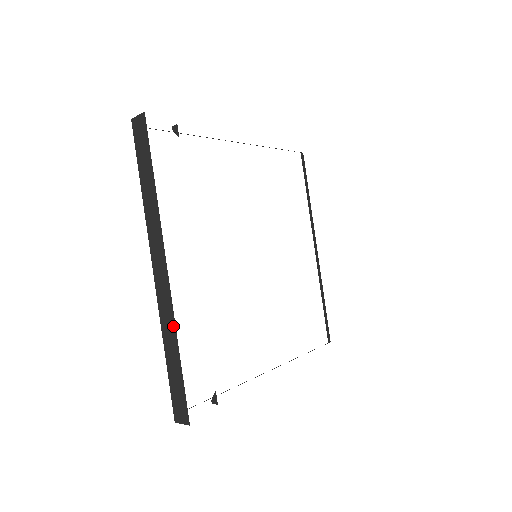
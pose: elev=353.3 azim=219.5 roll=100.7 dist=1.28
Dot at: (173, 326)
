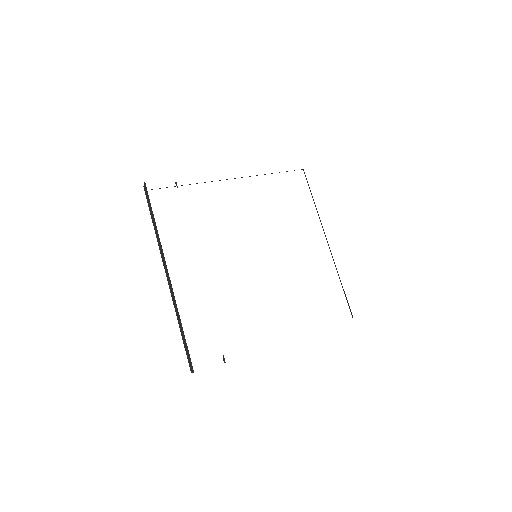
Dot at: (177, 308)
